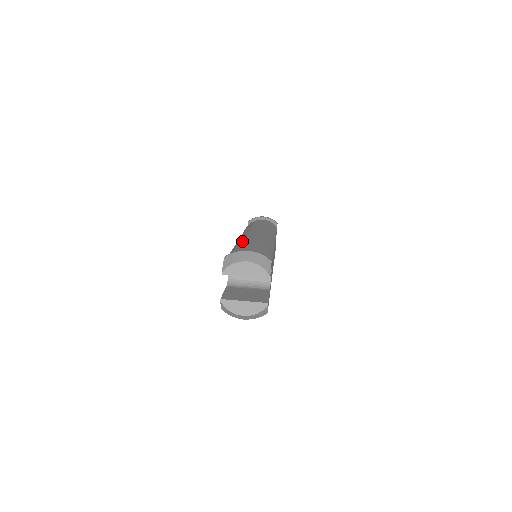
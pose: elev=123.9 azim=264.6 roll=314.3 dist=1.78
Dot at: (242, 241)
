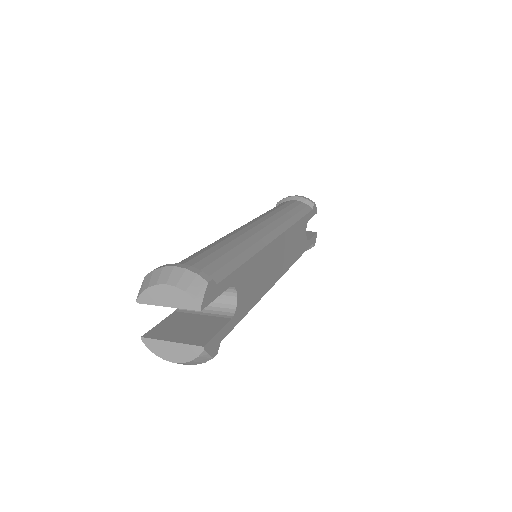
Dot at: (215, 241)
